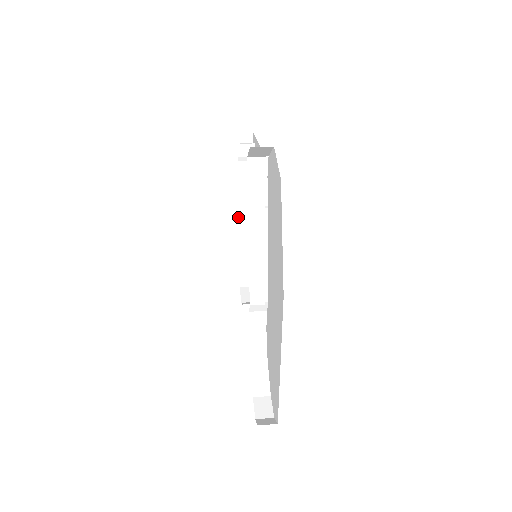
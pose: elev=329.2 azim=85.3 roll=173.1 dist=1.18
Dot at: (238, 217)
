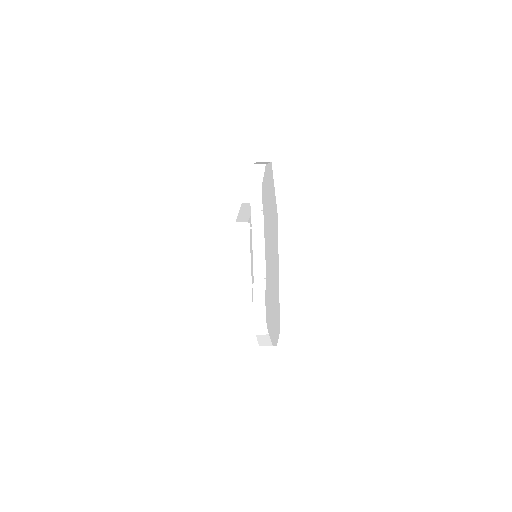
Dot at: (239, 272)
